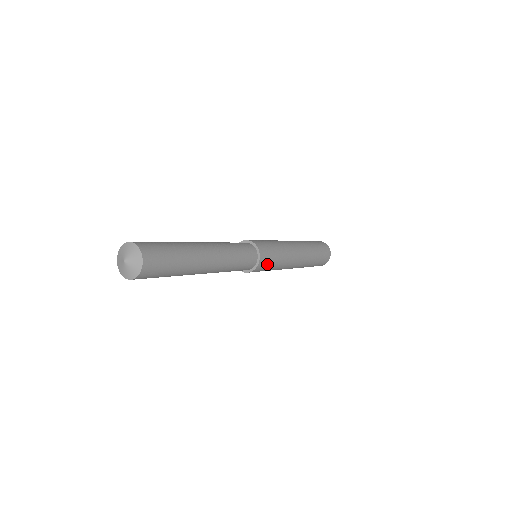
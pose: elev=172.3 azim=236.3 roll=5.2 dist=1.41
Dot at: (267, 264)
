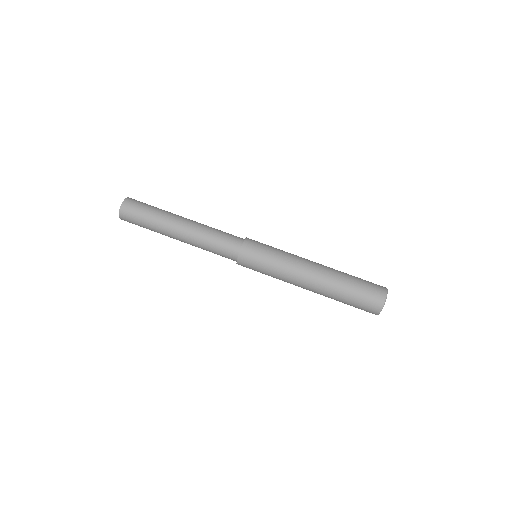
Dot at: (254, 258)
